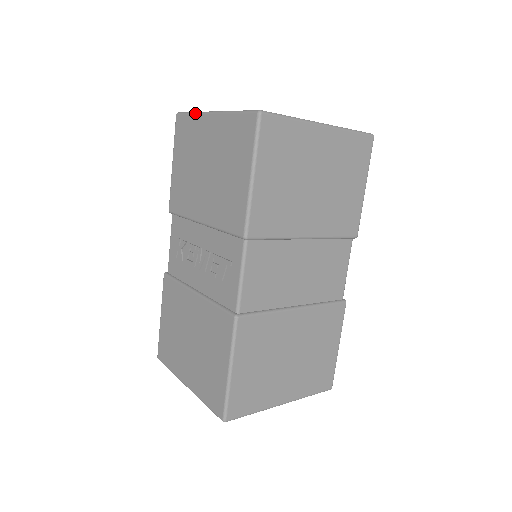
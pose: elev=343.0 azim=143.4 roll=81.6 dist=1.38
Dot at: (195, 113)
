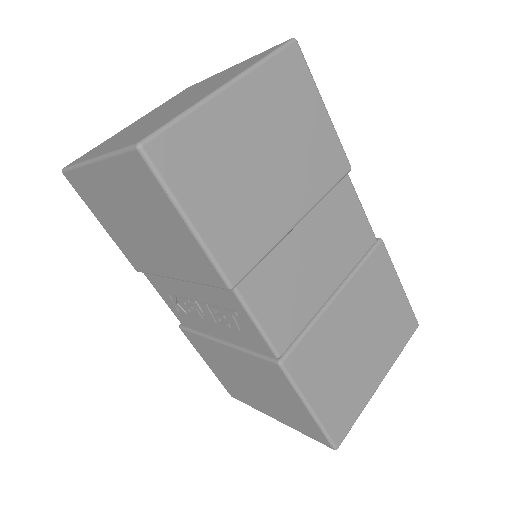
Dot at: (77, 167)
